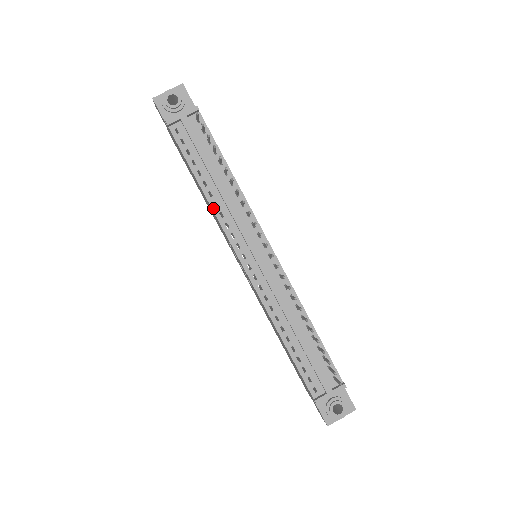
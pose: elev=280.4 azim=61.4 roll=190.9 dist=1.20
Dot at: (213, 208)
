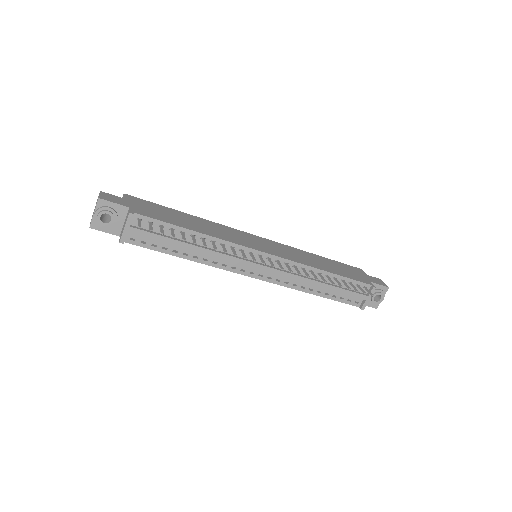
Dot at: (205, 264)
